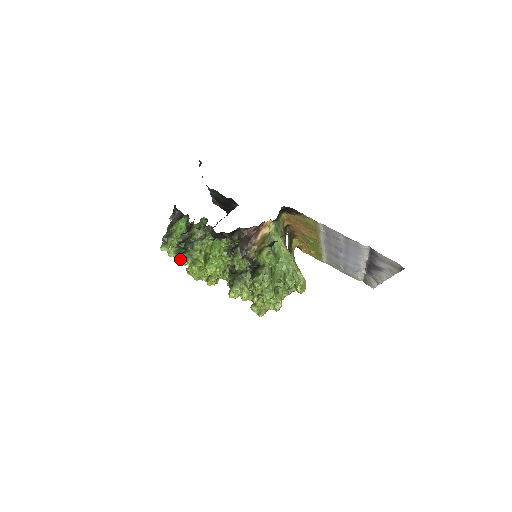
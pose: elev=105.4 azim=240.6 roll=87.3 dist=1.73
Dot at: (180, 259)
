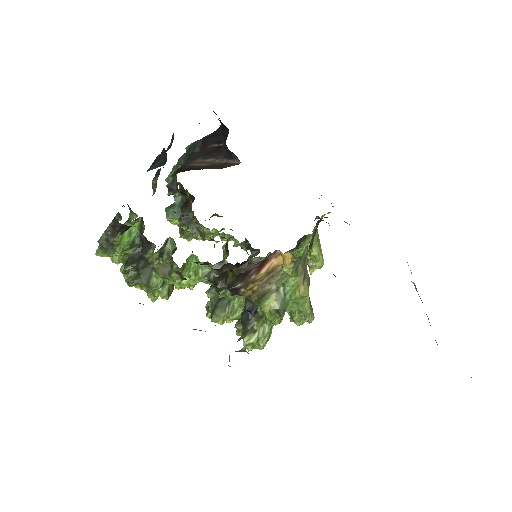
Dot at: (129, 286)
